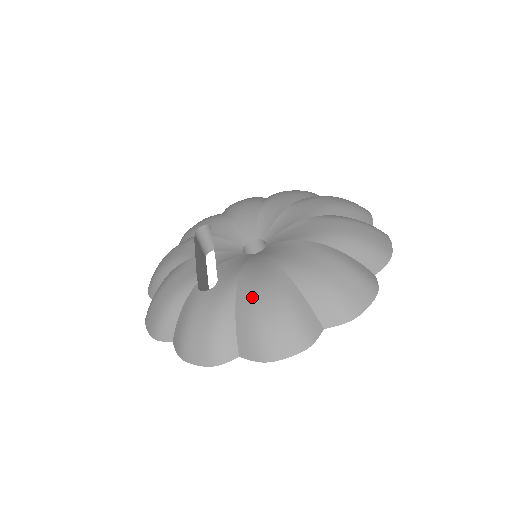
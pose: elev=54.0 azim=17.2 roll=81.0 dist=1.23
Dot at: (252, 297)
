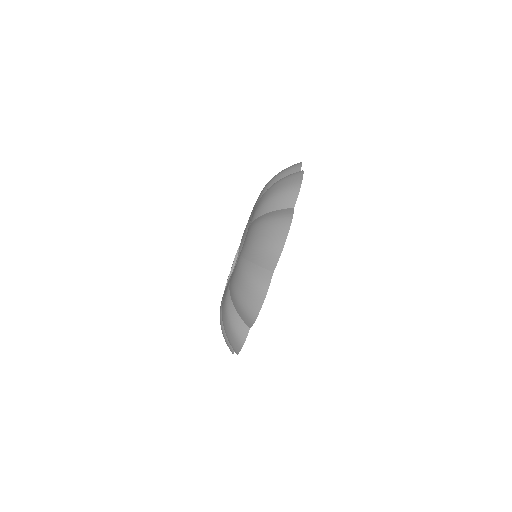
Dot at: occluded
